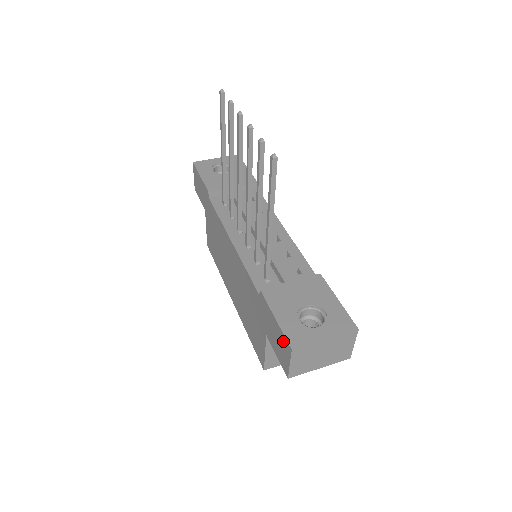
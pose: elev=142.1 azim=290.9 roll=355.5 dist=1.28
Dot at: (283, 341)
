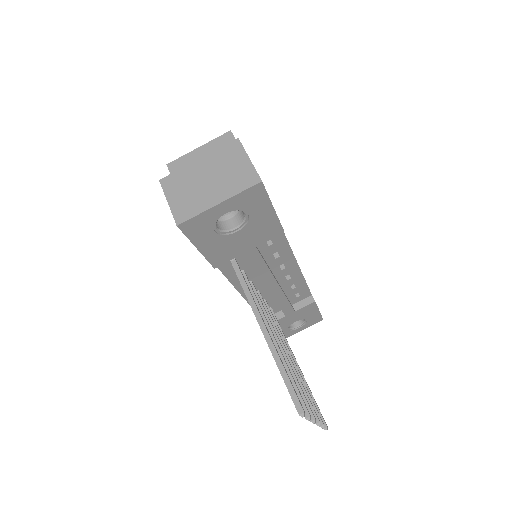
Dot at: occluded
